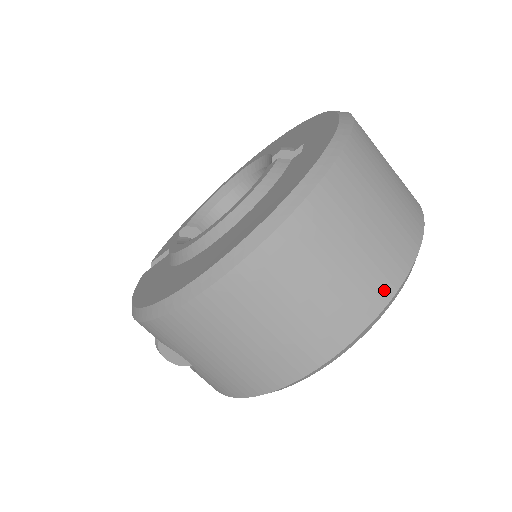
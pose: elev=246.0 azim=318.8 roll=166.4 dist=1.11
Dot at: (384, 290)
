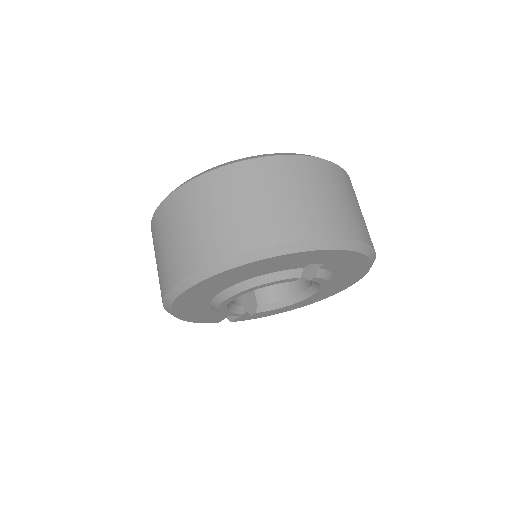
Dot at: (245, 244)
